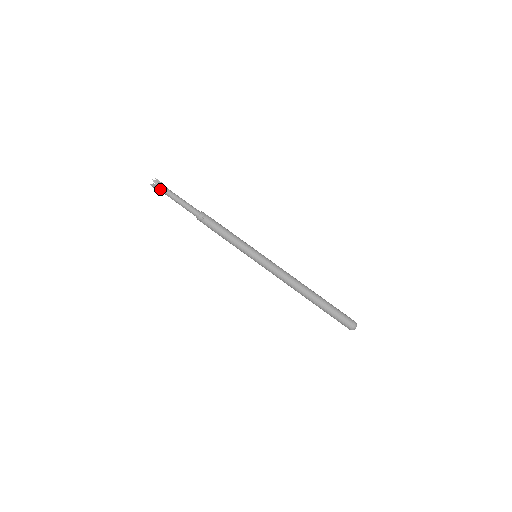
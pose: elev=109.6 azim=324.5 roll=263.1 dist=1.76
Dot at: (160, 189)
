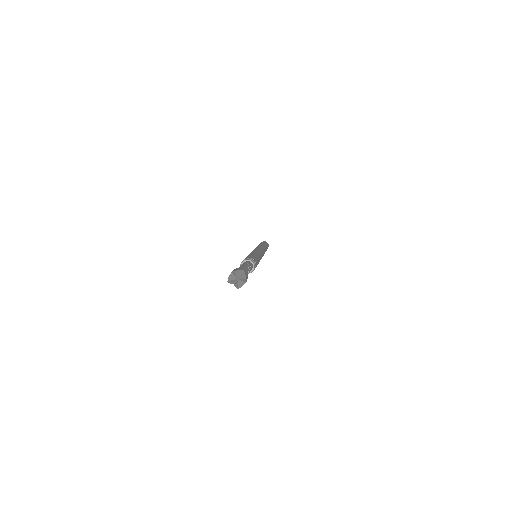
Dot at: occluded
